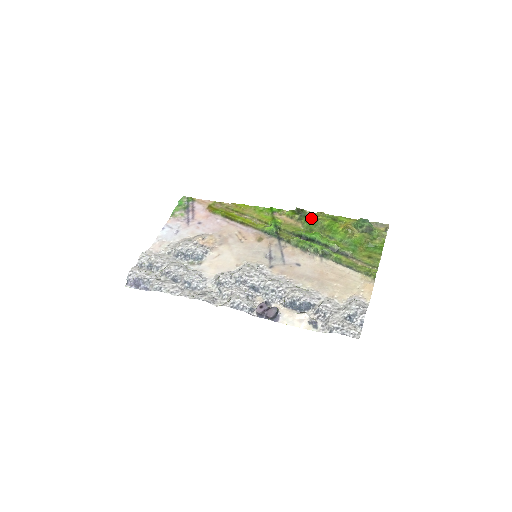
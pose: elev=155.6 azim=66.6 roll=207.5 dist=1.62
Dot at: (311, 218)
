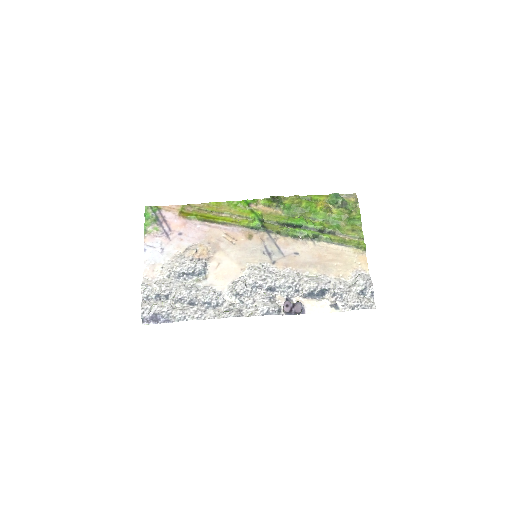
Dot at: (288, 203)
